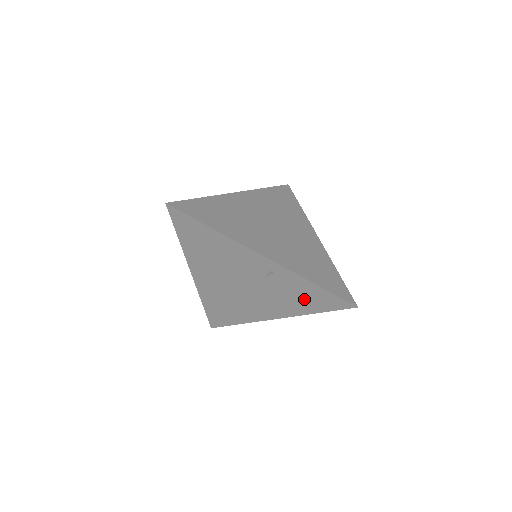
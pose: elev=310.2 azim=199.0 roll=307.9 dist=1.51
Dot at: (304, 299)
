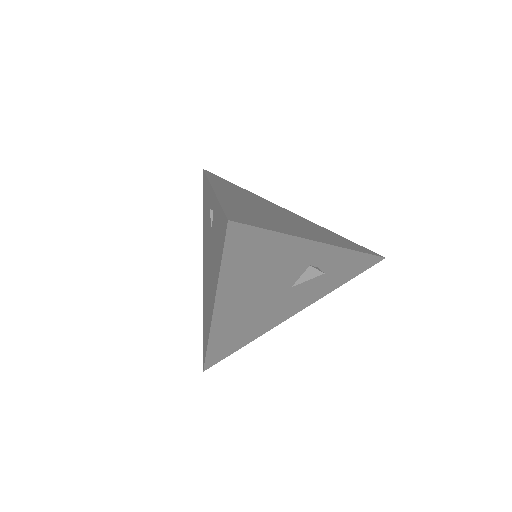
Dot at: (218, 244)
